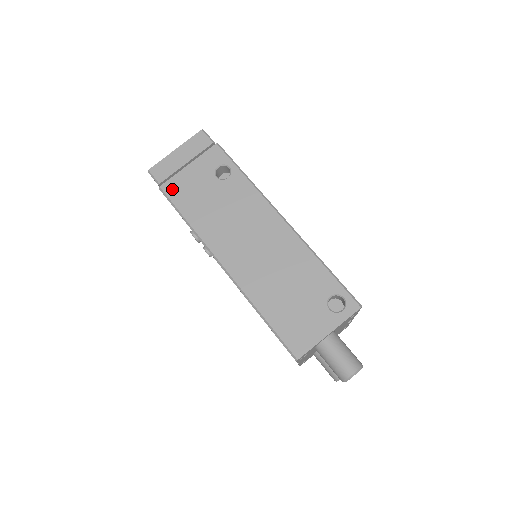
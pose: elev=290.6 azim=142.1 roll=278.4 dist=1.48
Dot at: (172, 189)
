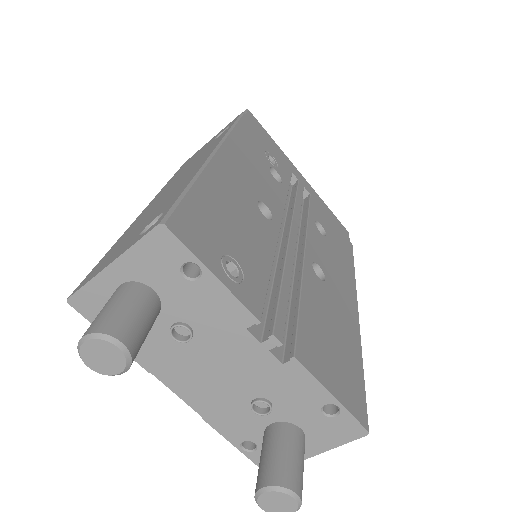
Dot at: (187, 161)
